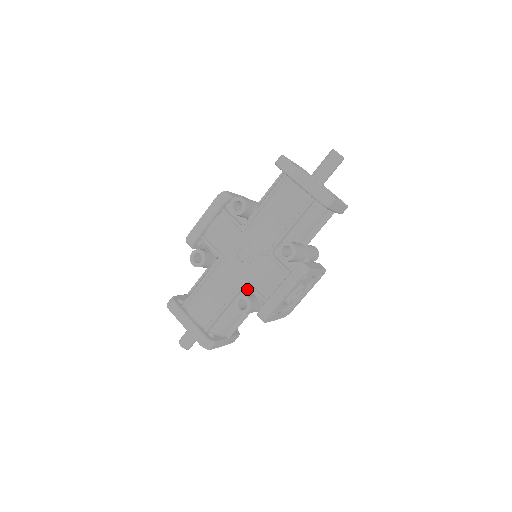
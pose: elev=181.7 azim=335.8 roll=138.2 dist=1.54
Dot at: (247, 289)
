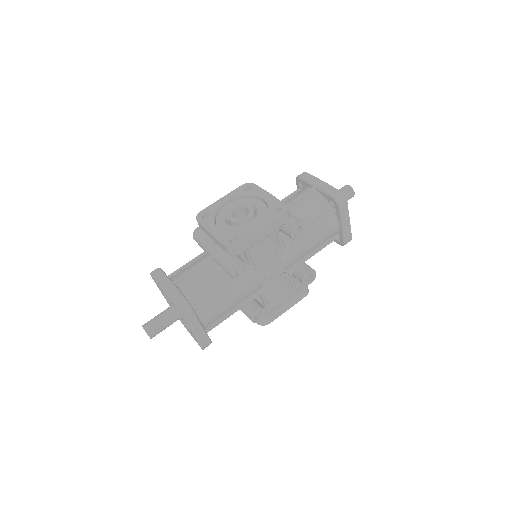
Dot at: occluded
